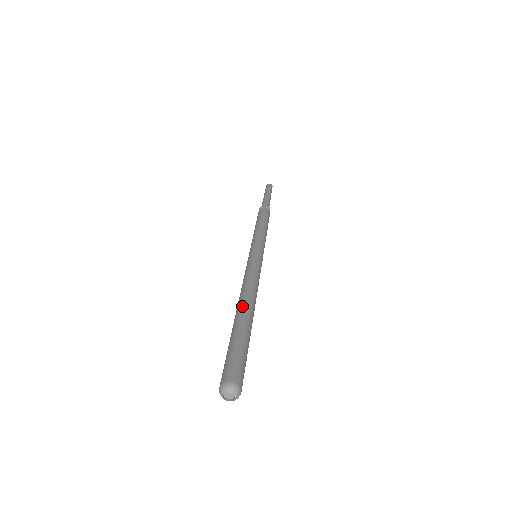
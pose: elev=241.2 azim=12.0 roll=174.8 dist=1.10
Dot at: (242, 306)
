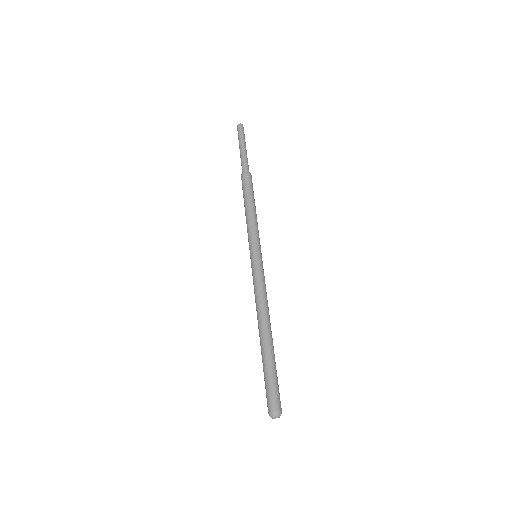
Dot at: (263, 333)
